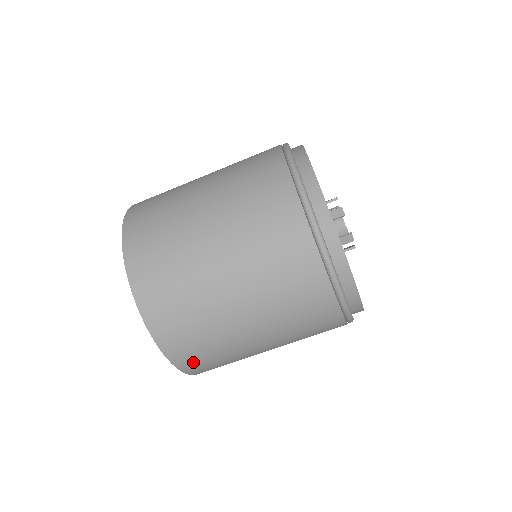
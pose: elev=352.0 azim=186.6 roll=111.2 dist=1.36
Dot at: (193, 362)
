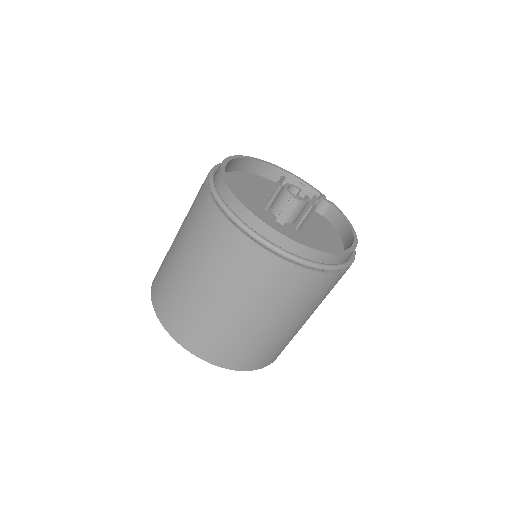
Dot at: (222, 356)
